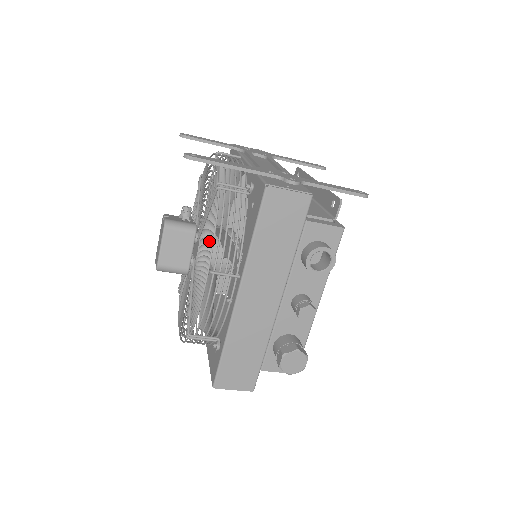
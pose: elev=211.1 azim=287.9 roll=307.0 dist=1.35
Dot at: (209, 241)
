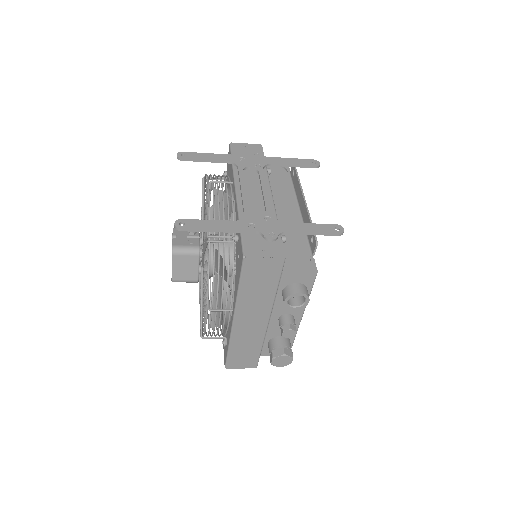
Dot at: (206, 281)
